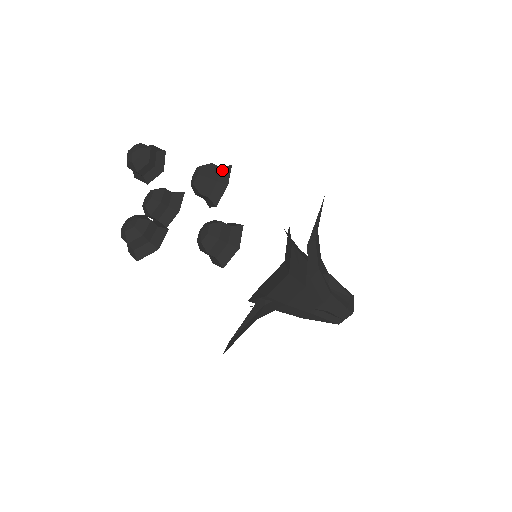
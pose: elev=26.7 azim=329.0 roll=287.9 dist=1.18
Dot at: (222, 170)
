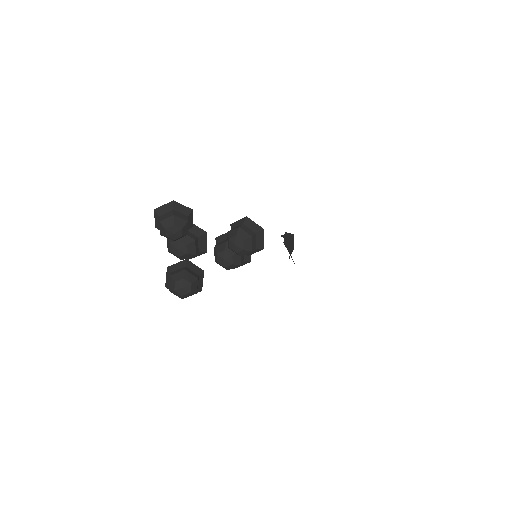
Dot at: (258, 237)
